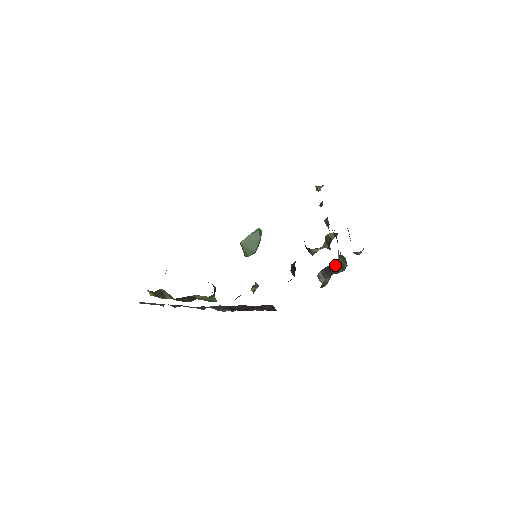
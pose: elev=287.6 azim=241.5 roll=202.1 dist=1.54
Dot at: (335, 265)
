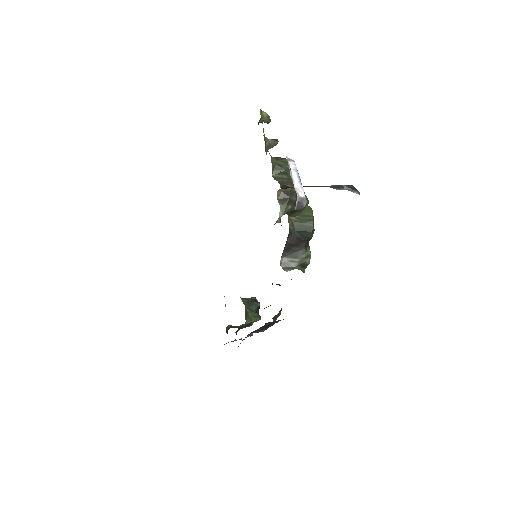
Dot at: (295, 236)
